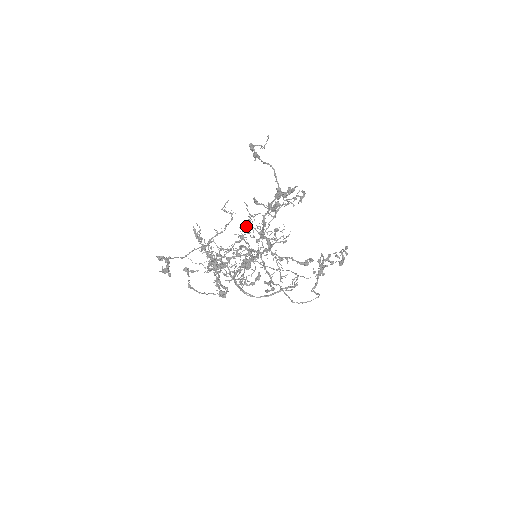
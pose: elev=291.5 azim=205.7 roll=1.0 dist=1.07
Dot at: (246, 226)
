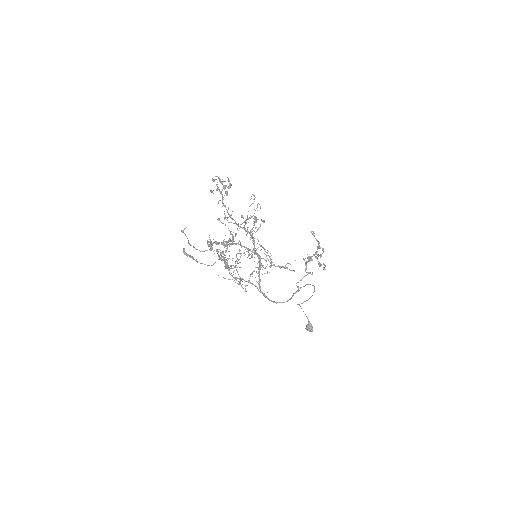
Dot at: occluded
